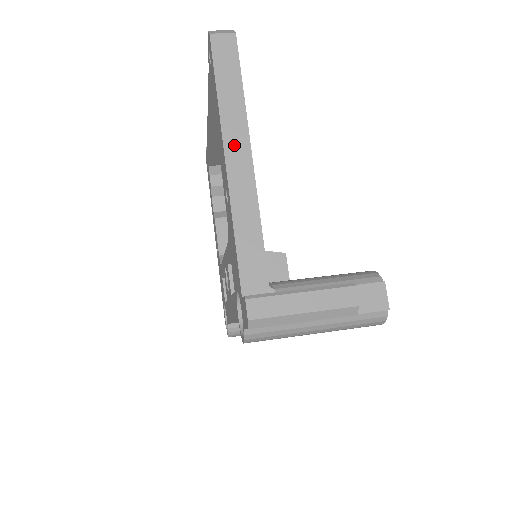
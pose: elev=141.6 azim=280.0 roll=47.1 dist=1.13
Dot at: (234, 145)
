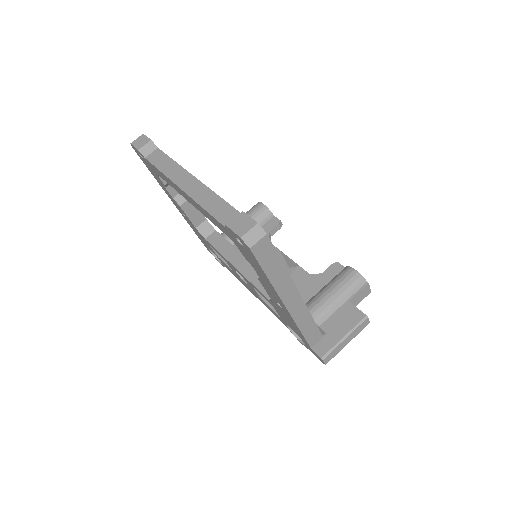
Dot at: (288, 296)
